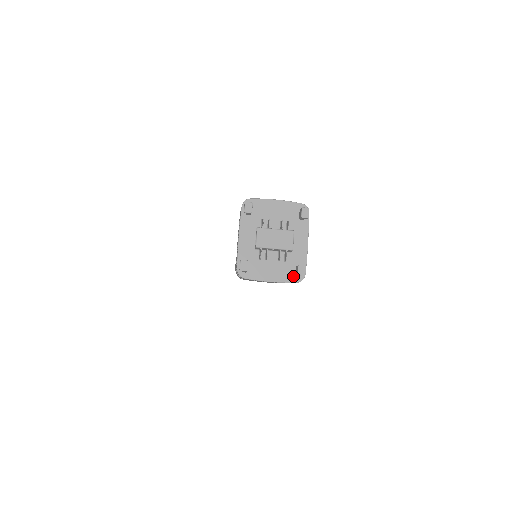
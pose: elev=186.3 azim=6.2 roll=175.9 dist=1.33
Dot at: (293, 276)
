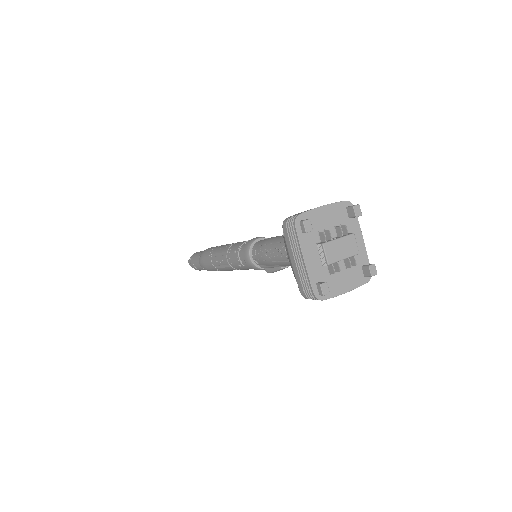
Dot at: (362, 278)
